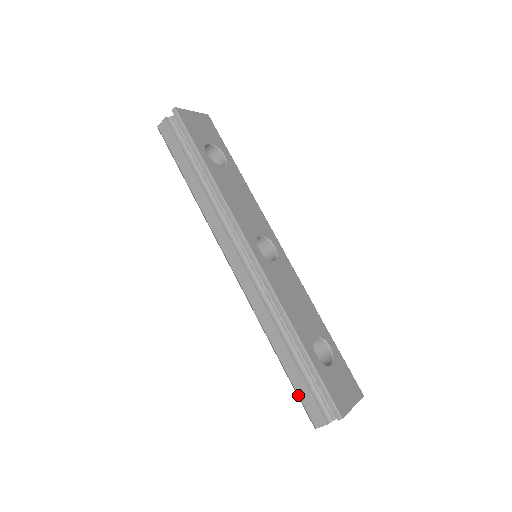
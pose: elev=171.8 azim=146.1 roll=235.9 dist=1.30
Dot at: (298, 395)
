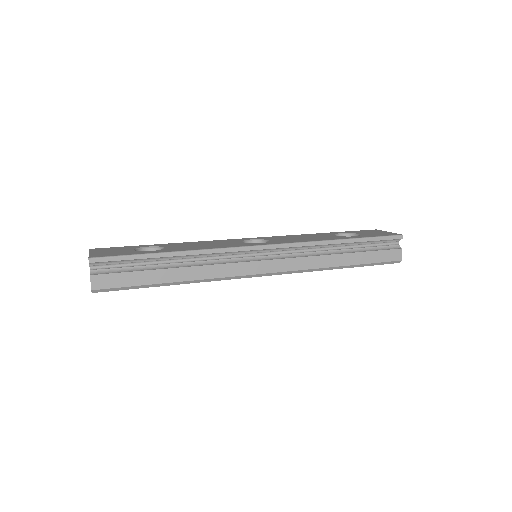
Dot at: (377, 263)
